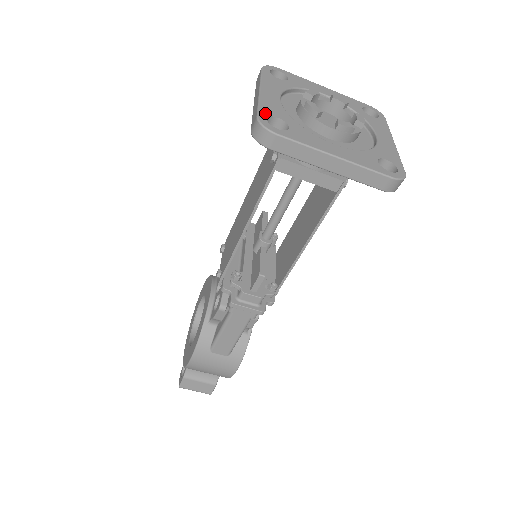
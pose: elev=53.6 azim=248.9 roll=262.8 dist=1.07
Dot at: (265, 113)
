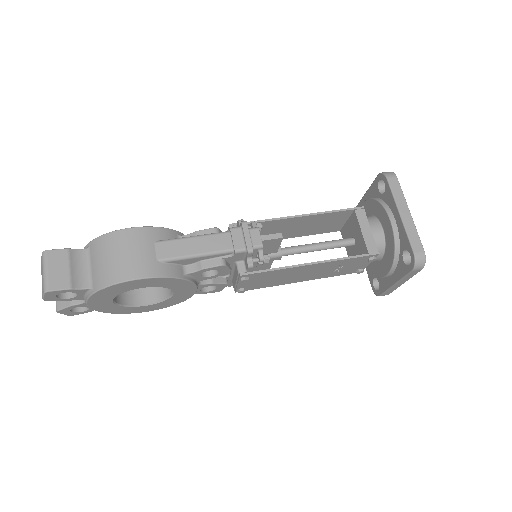
Dot at: occluded
